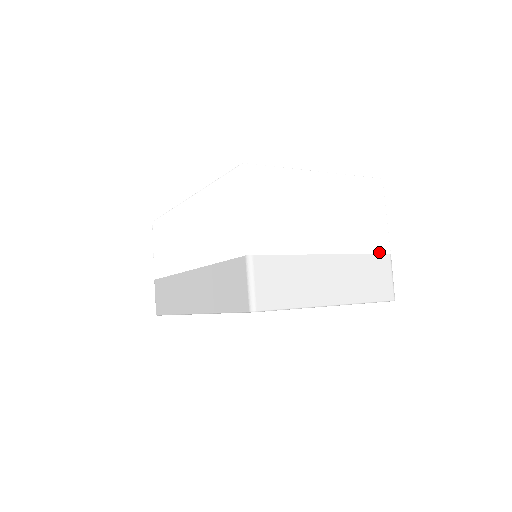
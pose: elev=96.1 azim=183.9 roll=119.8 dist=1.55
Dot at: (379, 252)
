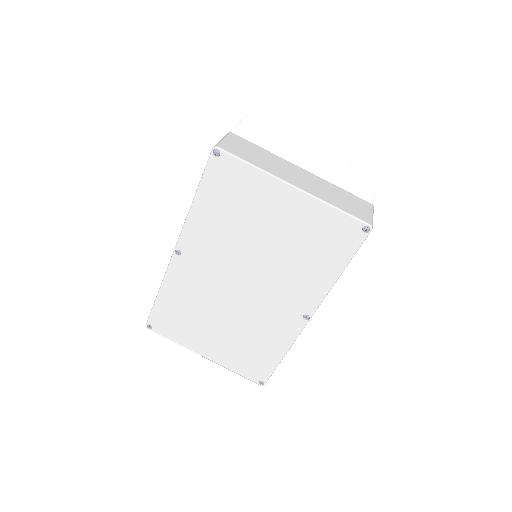
Dot at: (359, 197)
